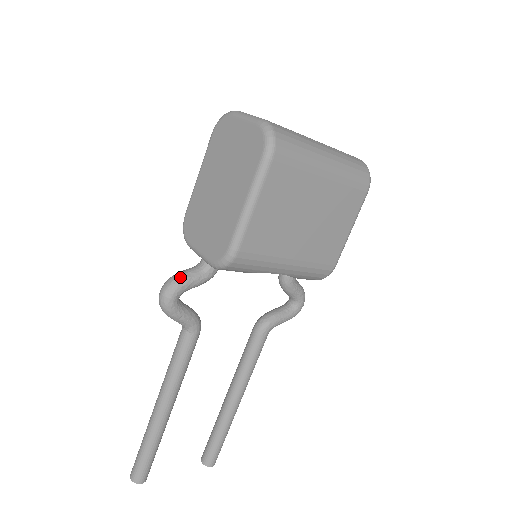
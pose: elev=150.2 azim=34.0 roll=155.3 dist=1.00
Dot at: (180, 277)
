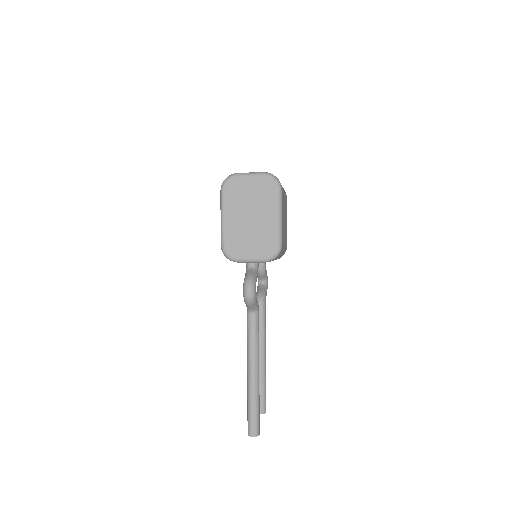
Dot at: (252, 277)
